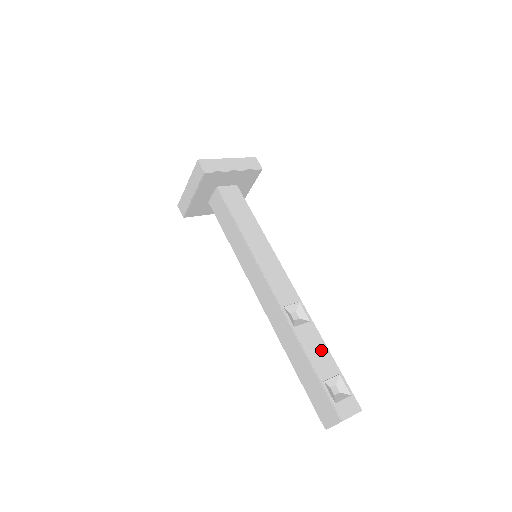
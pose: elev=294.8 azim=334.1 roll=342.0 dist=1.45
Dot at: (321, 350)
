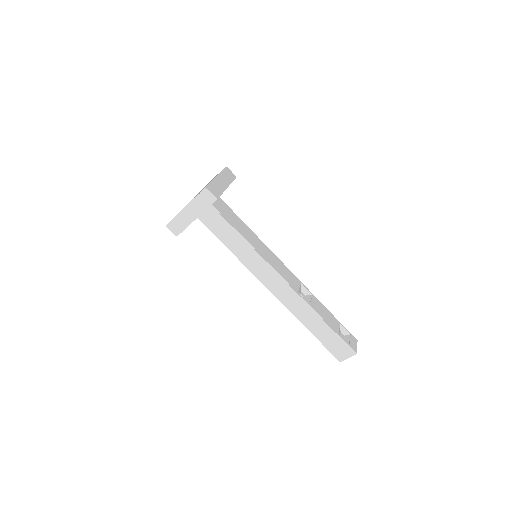
Dot at: (327, 313)
